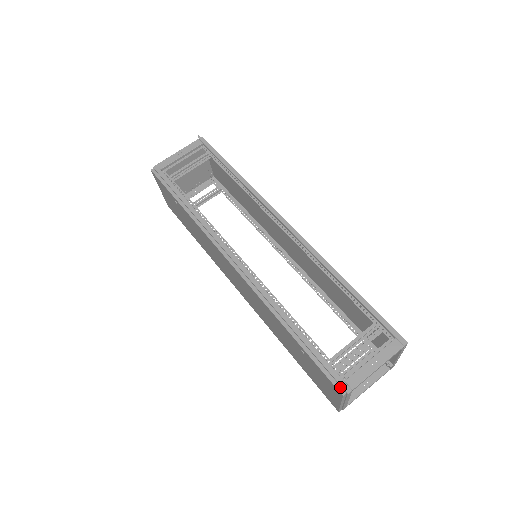
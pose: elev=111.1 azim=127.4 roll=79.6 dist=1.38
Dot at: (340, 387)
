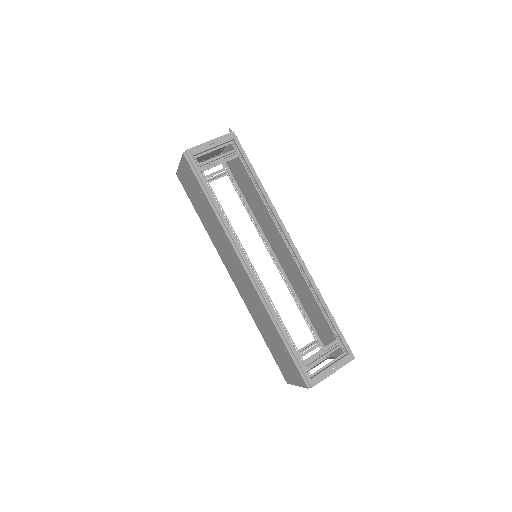
Dot at: (308, 382)
